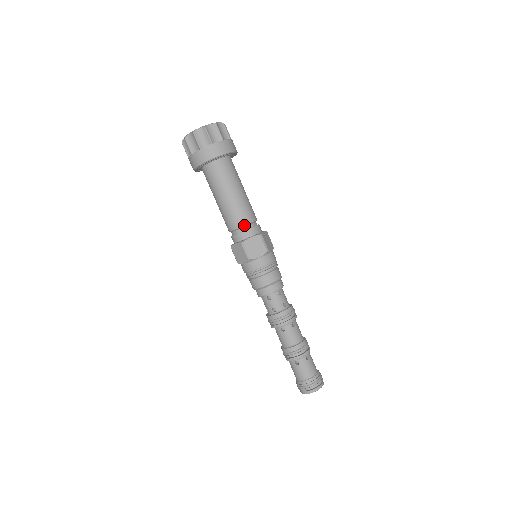
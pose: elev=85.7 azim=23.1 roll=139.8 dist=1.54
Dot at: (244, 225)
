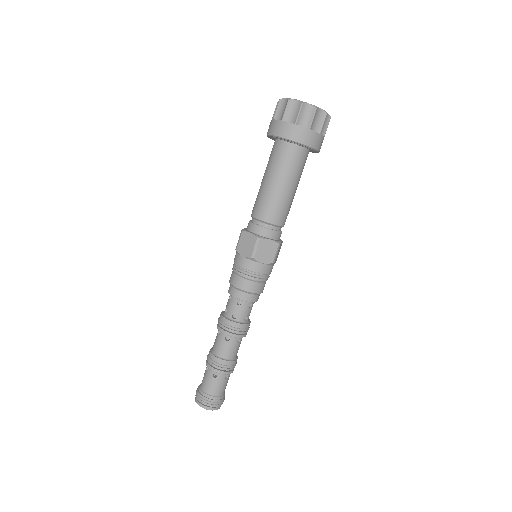
Dot at: (256, 218)
